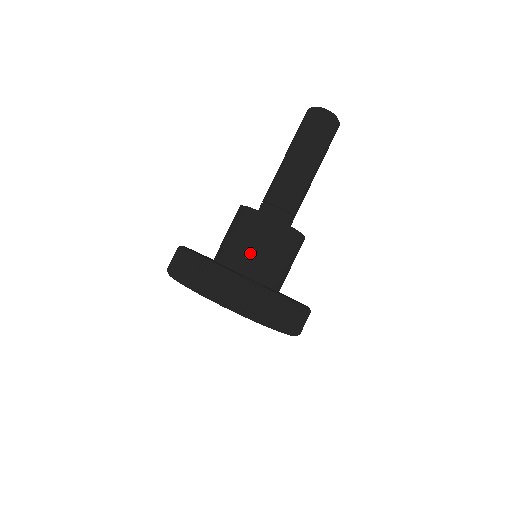
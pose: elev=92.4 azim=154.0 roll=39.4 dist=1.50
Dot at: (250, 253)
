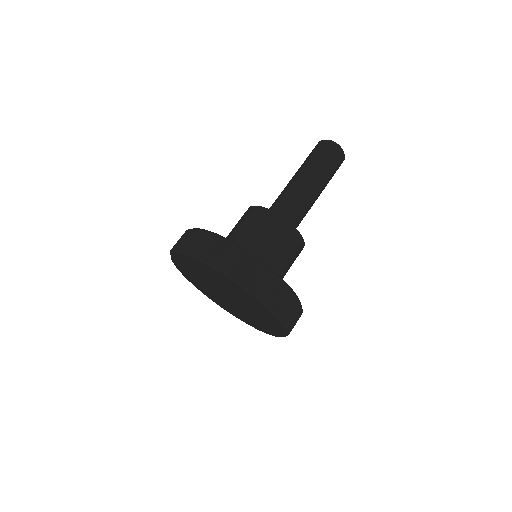
Dot at: (228, 235)
